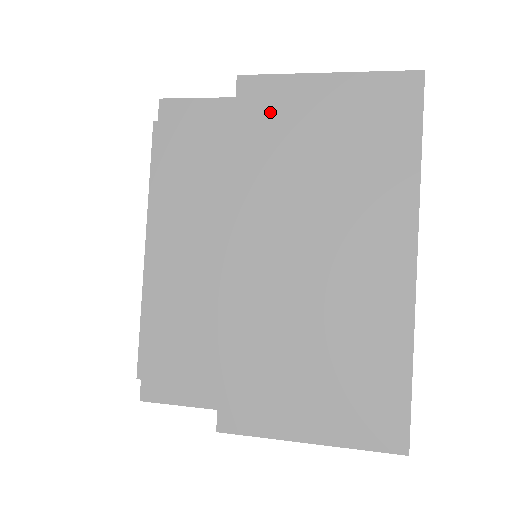
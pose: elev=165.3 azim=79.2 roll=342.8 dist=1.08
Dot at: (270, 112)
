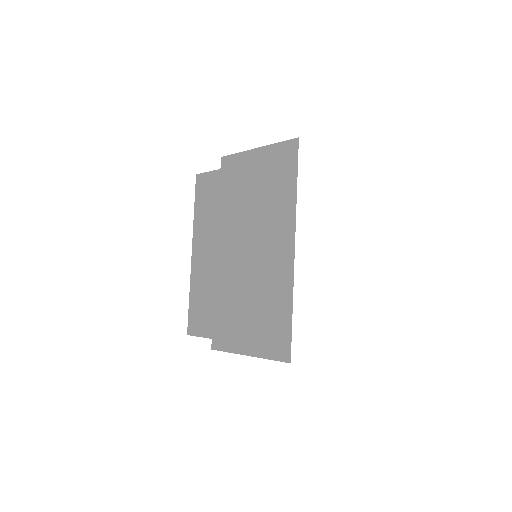
Dot at: (234, 174)
